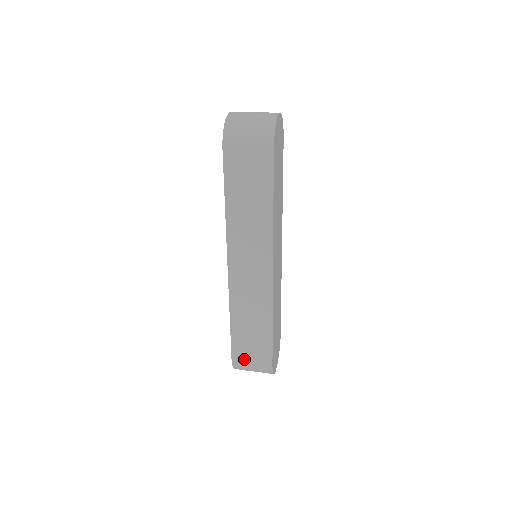
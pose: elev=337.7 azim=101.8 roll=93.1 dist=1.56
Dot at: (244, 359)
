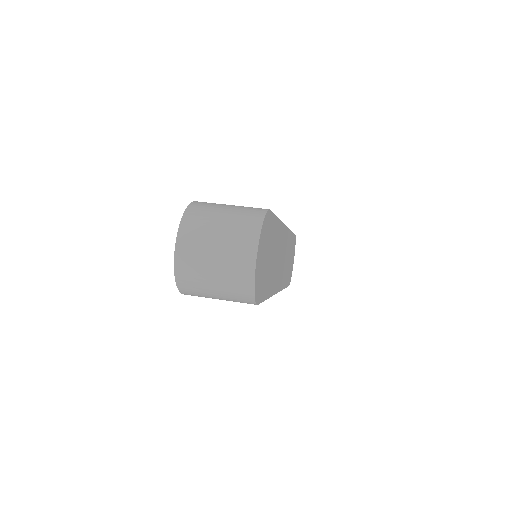
Dot at: occluded
